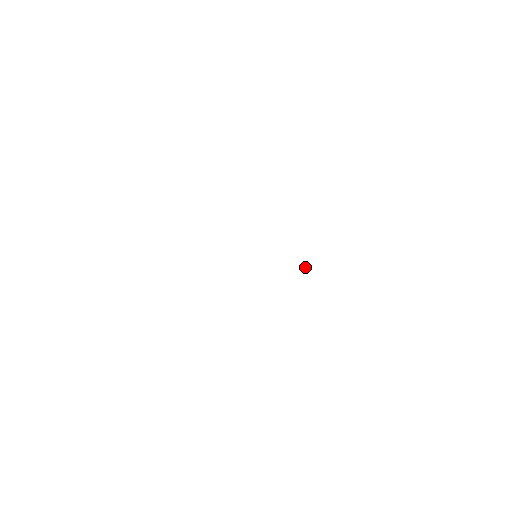
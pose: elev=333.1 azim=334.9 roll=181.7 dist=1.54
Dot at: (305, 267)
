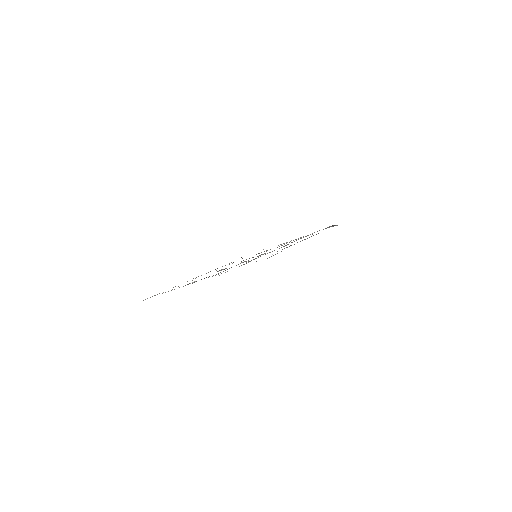
Dot at: (270, 252)
